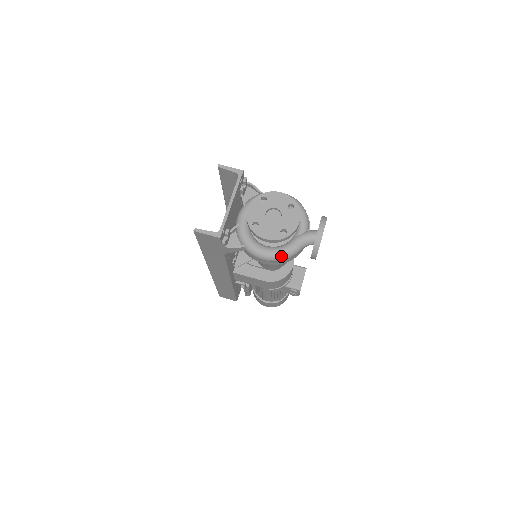
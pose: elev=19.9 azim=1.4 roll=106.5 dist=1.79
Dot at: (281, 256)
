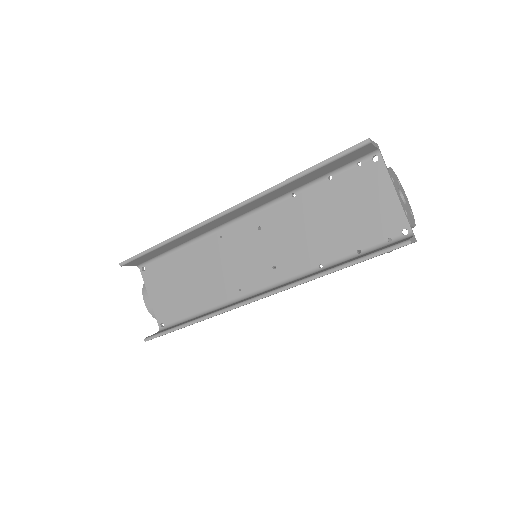
Dot at: occluded
